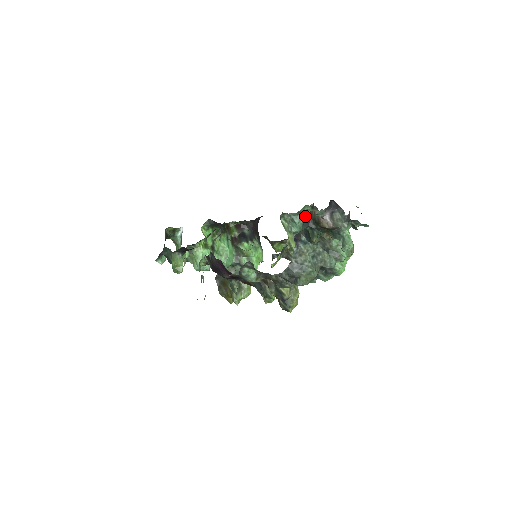
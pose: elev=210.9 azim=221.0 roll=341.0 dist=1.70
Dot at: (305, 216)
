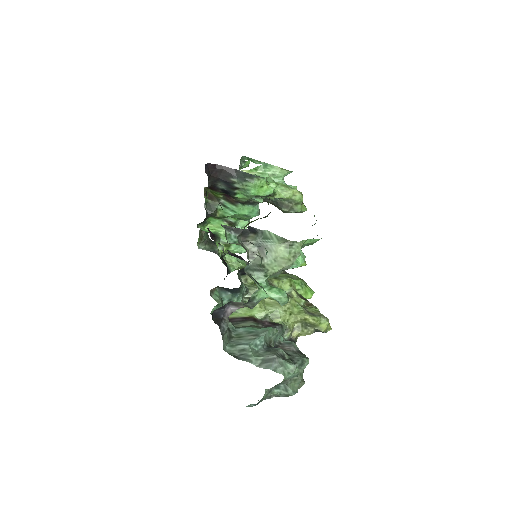
Dot at: (224, 291)
